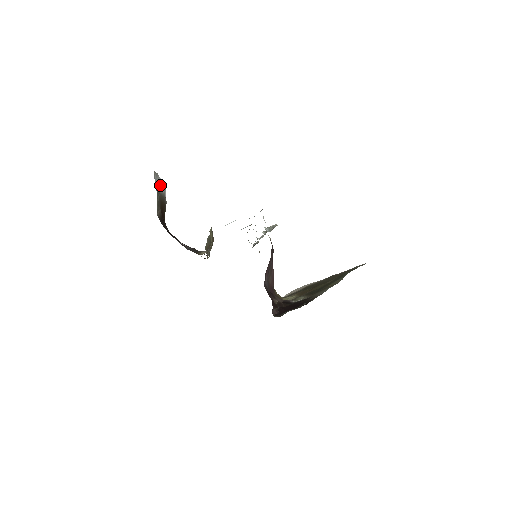
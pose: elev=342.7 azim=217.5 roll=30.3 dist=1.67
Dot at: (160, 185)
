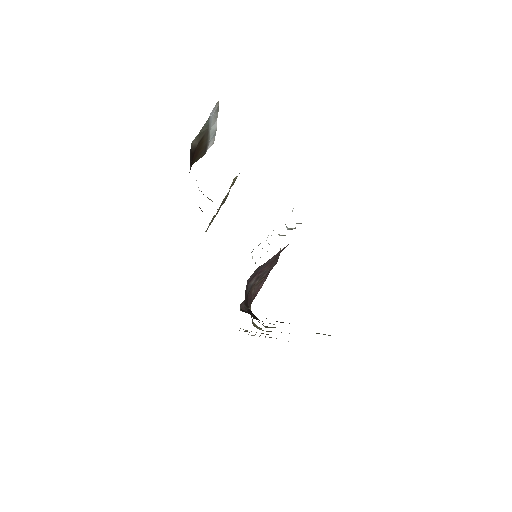
Dot at: (212, 126)
